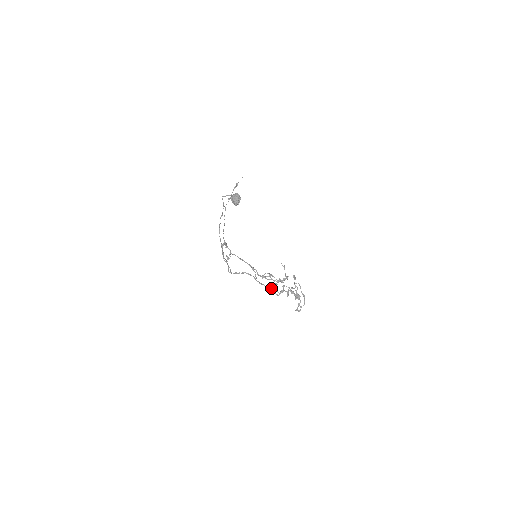
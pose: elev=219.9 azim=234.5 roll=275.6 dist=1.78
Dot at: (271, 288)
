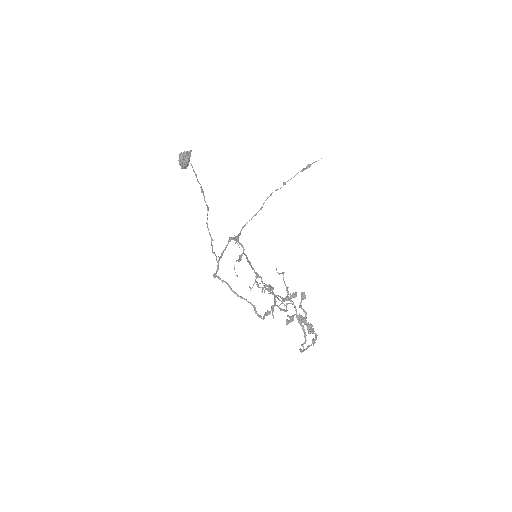
Dot at: (254, 306)
